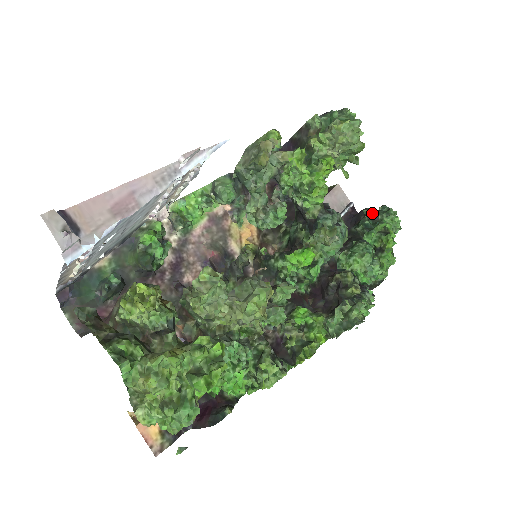
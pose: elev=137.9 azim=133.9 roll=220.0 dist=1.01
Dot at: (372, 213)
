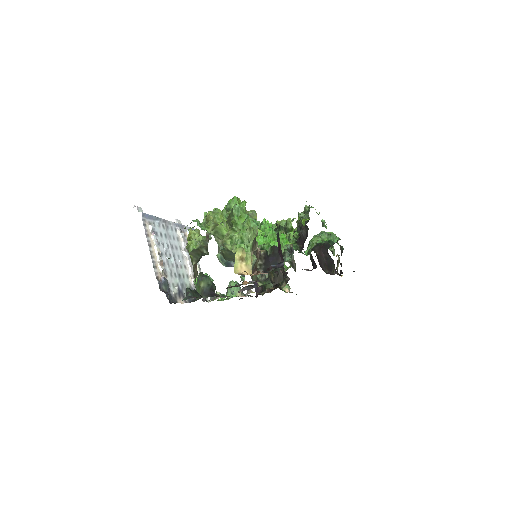
Dot at: occluded
